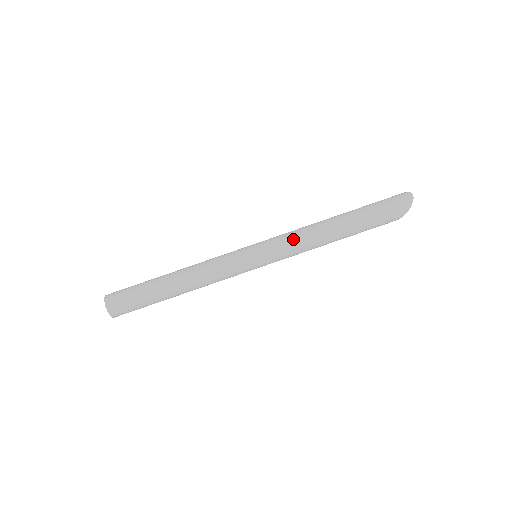
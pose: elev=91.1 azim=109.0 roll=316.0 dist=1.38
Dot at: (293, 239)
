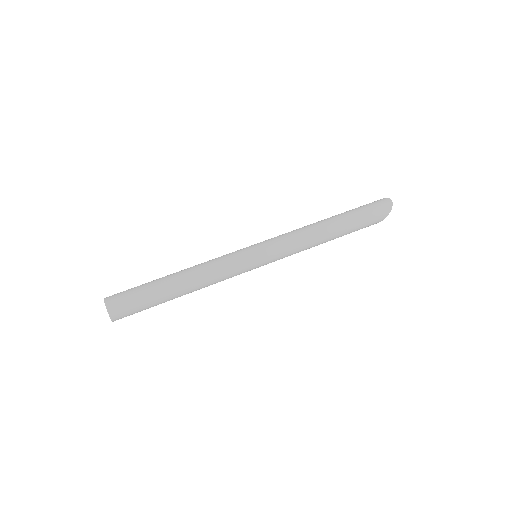
Dot at: (292, 240)
